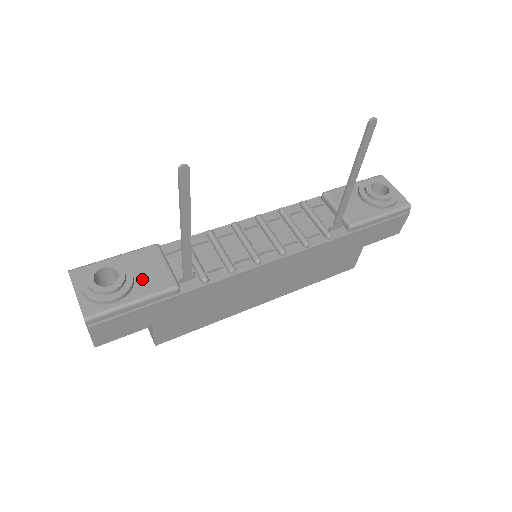
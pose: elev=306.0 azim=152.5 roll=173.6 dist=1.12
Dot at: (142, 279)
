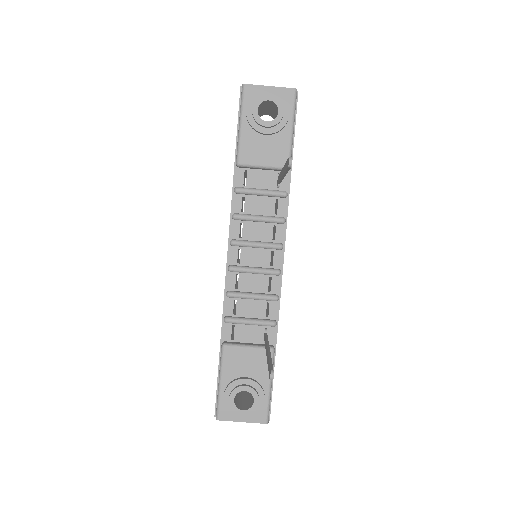
Dot at: (253, 372)
